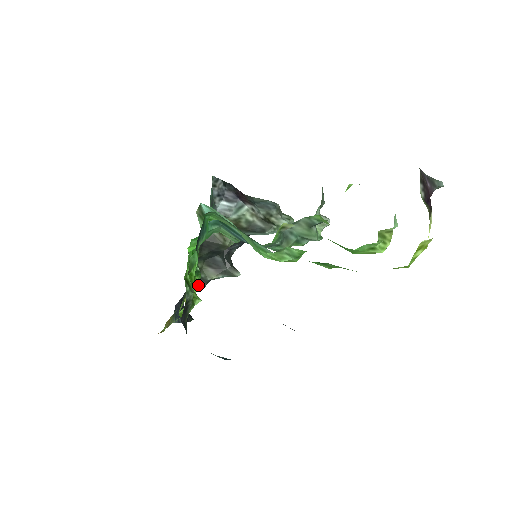
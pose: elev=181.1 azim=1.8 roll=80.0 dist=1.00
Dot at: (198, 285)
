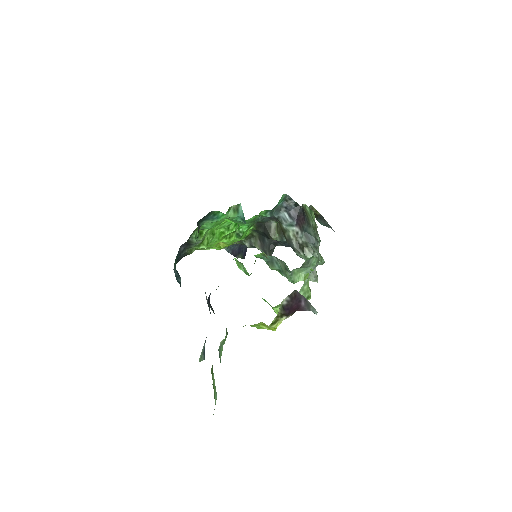
Dot at: (246, 243)
